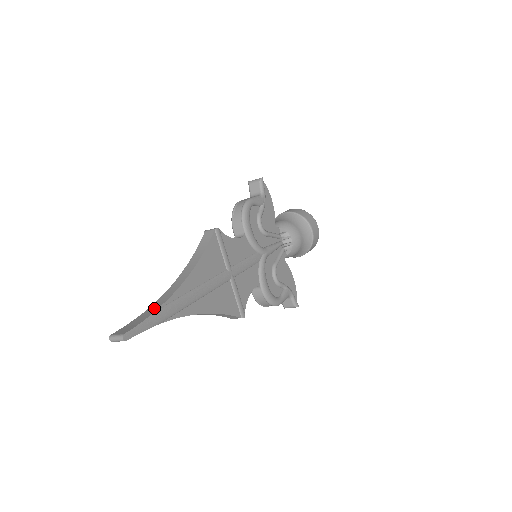
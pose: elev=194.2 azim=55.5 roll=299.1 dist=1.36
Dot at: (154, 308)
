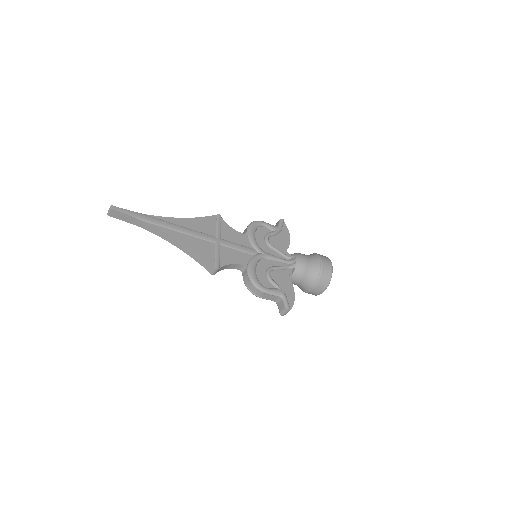
Dot at: occluded
